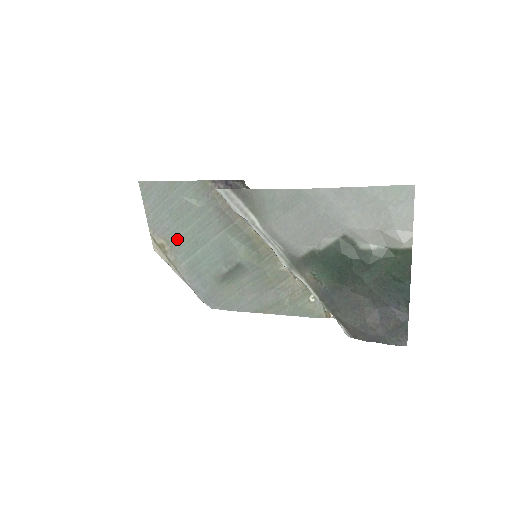
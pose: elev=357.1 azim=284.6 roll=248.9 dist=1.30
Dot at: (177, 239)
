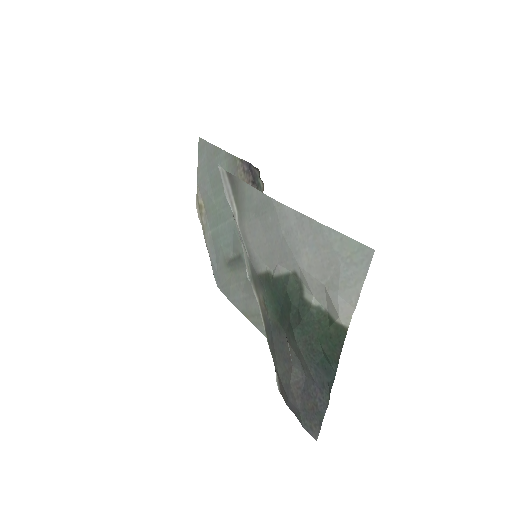
Dot at: (210, 206)
